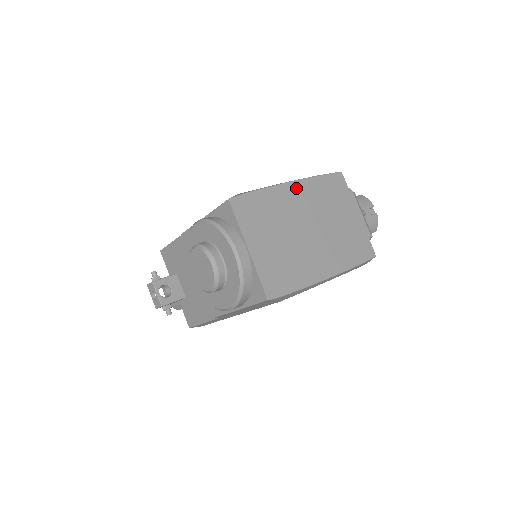
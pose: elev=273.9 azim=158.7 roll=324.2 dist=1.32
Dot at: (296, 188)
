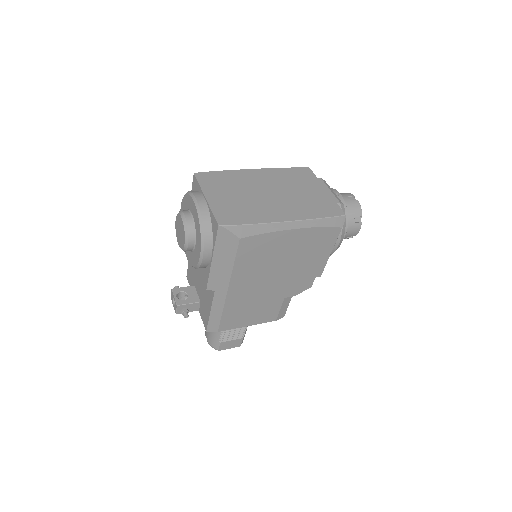
Dot at: (259, 172)
